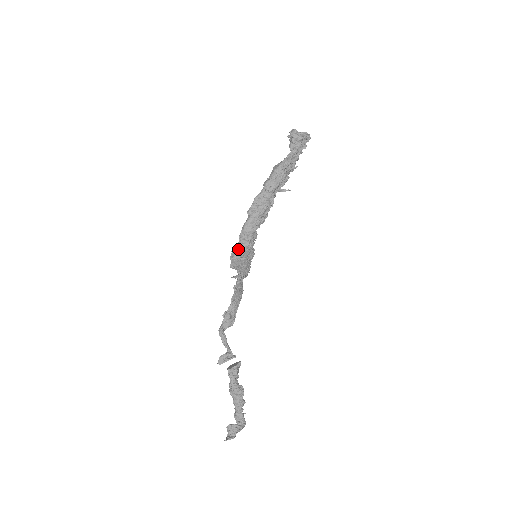
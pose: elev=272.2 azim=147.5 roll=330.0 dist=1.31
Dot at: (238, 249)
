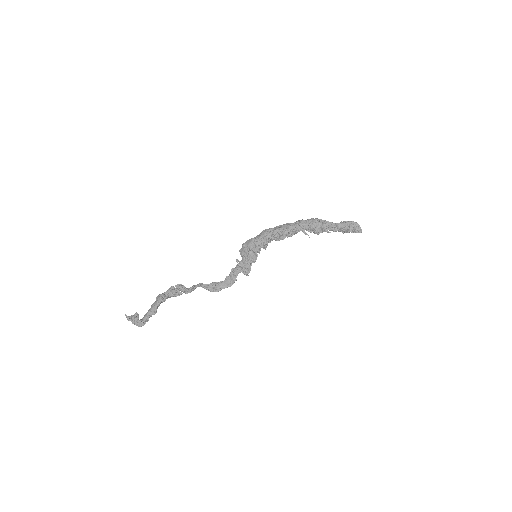
Dot at: (250, 239)
